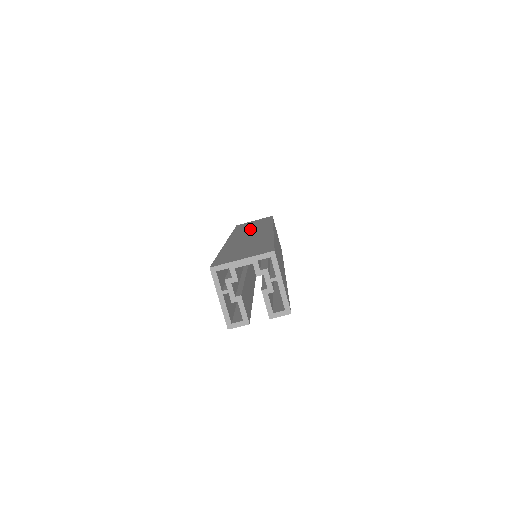
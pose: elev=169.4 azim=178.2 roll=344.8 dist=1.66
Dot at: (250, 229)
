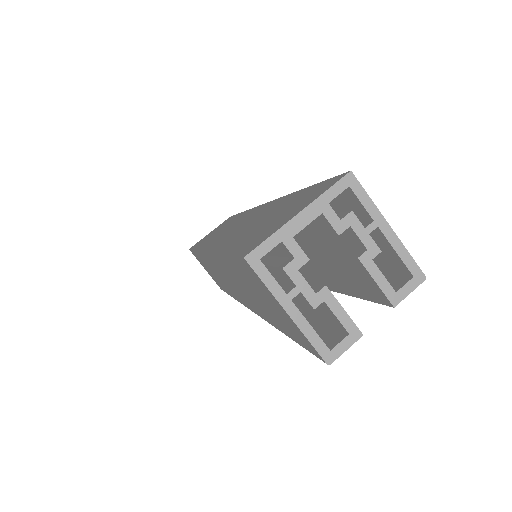
Dot at: (222, 230)
